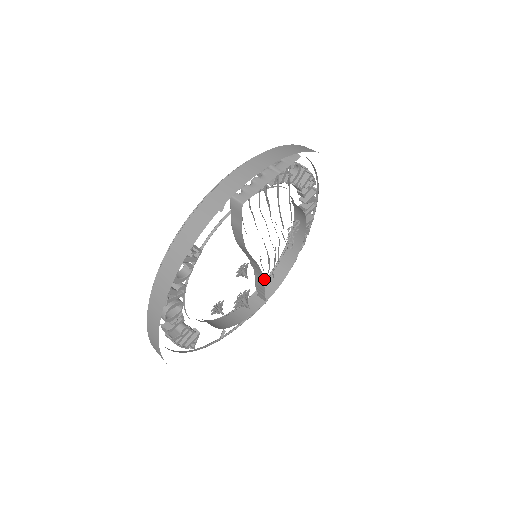
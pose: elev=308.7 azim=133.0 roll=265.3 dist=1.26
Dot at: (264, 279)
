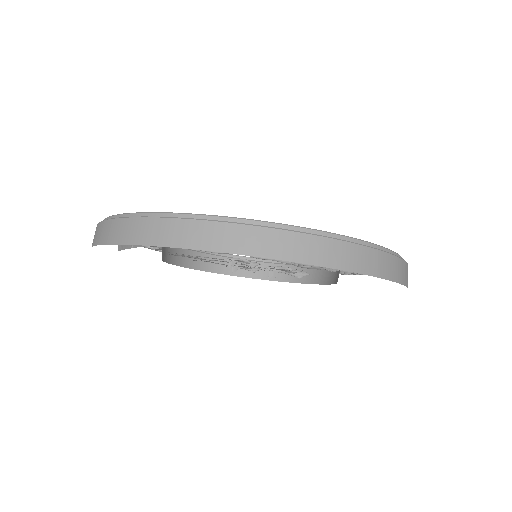
Dot at: (311, 267)
